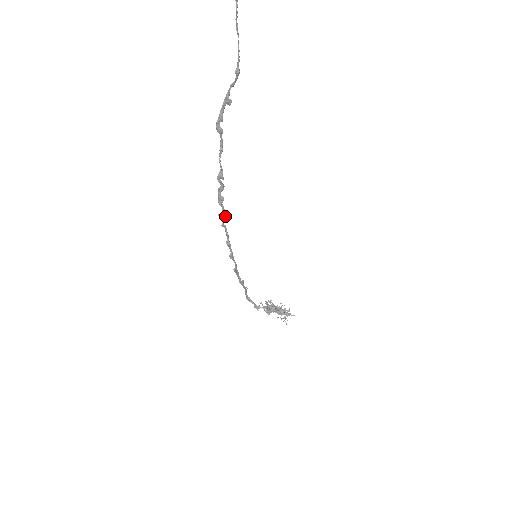
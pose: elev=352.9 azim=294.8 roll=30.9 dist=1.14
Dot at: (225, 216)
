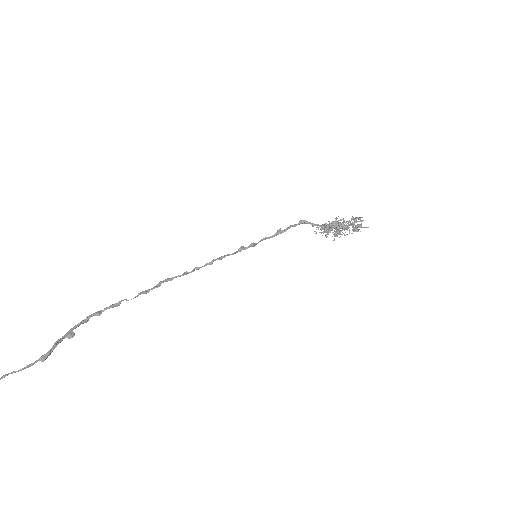
Dot at: occluded
